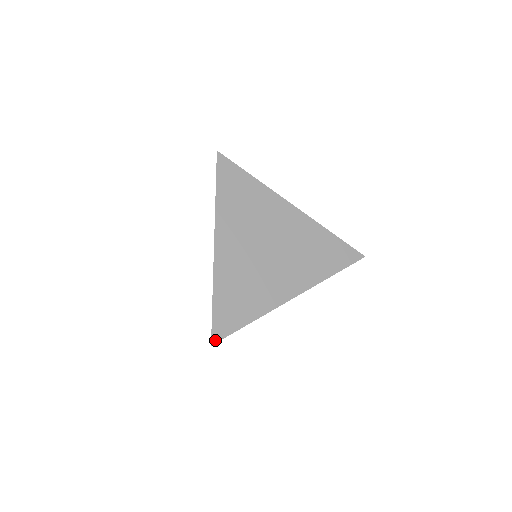
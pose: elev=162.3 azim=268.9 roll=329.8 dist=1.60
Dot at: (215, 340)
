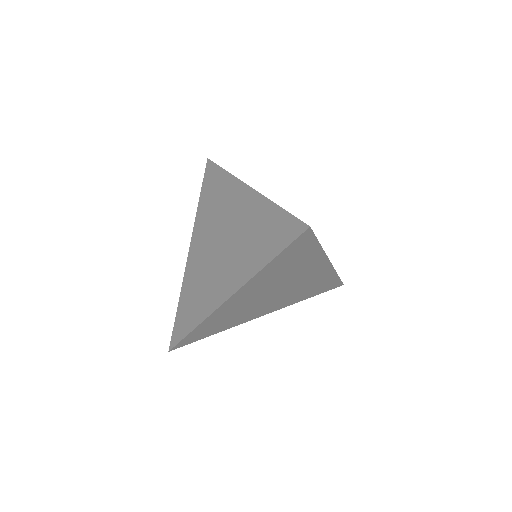
Dot at: (309, 227)
